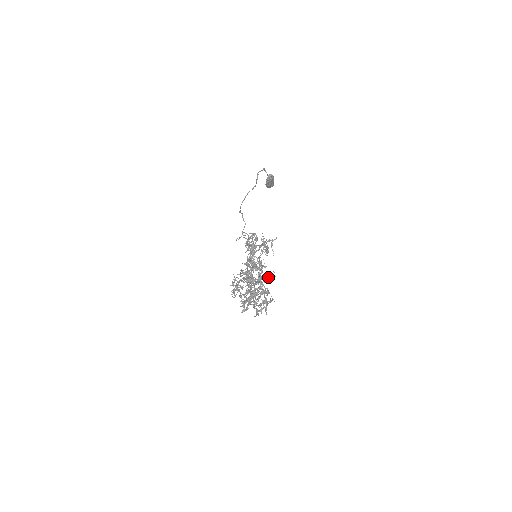
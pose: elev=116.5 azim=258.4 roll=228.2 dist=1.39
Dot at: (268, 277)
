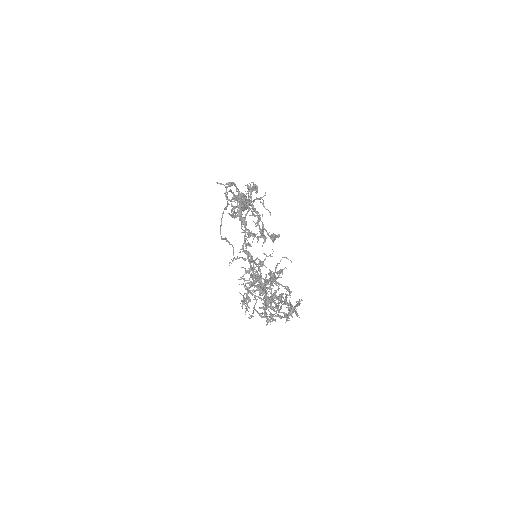
Dot at: (280, 269)
